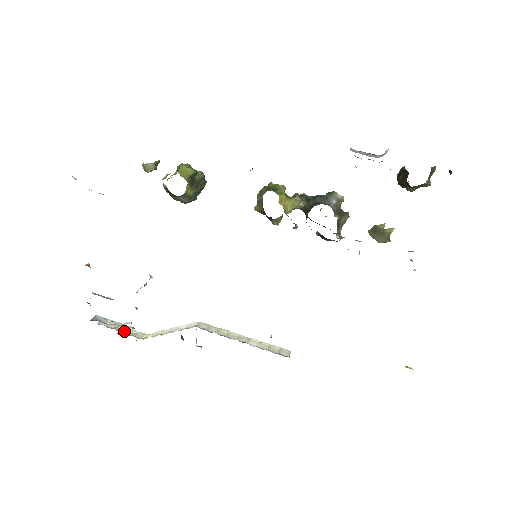
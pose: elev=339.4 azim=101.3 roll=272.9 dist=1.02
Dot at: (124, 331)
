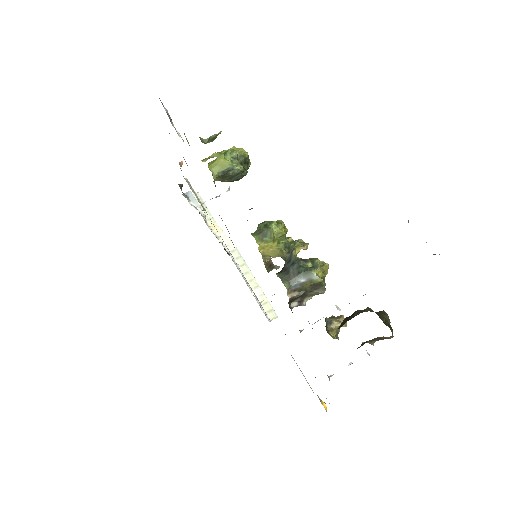
Dot at: occluded
